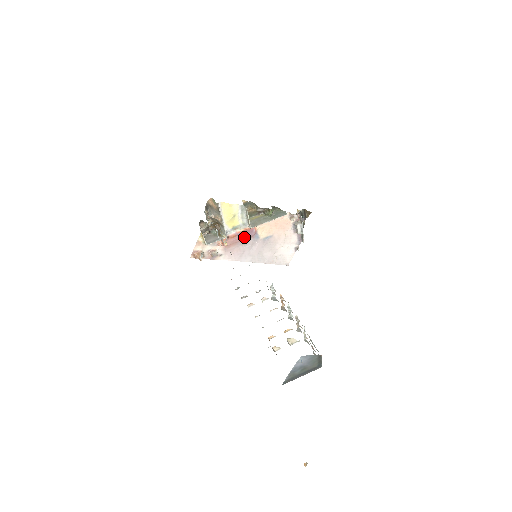
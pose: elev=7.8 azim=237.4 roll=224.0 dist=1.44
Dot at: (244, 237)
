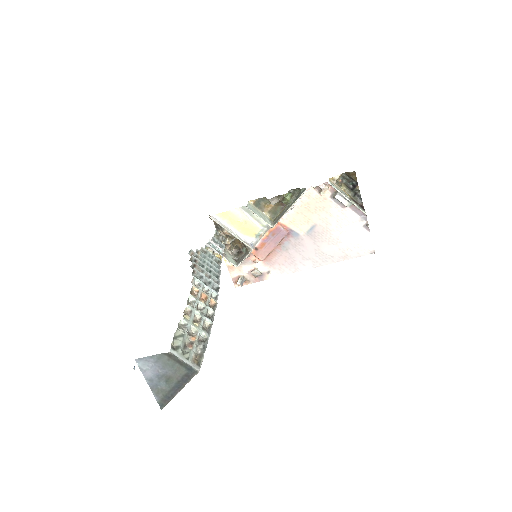
Dot at: (276, 241)
